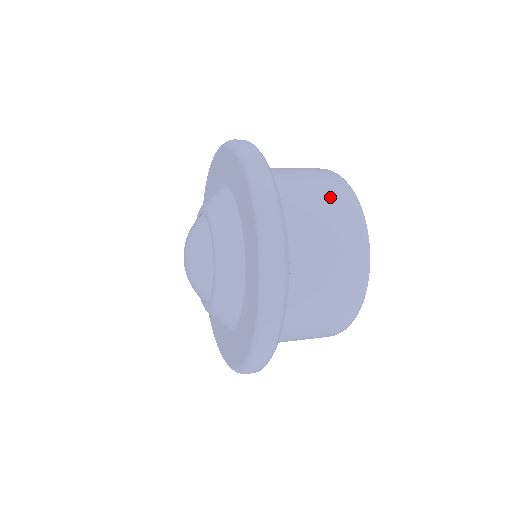
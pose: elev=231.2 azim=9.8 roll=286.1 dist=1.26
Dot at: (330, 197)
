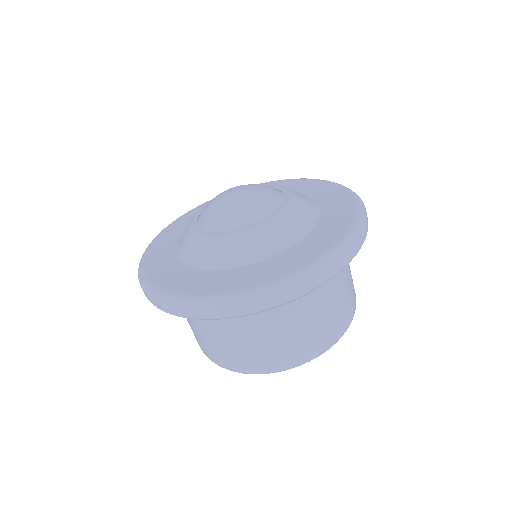
Dot at: occluded
